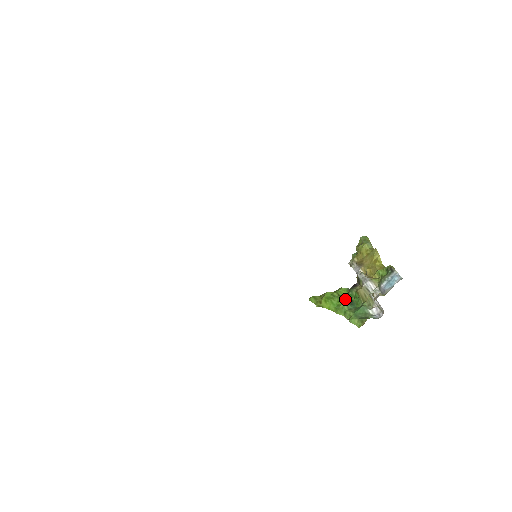
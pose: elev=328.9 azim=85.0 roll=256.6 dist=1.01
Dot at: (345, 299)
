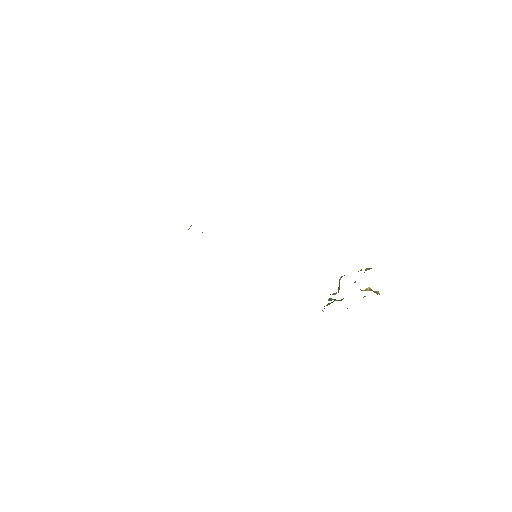
Dot at: occluded
